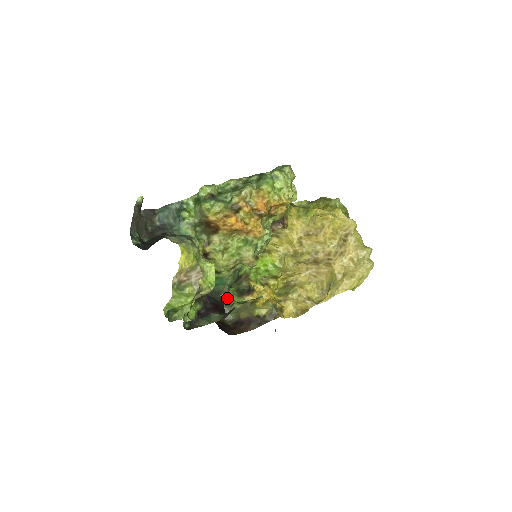
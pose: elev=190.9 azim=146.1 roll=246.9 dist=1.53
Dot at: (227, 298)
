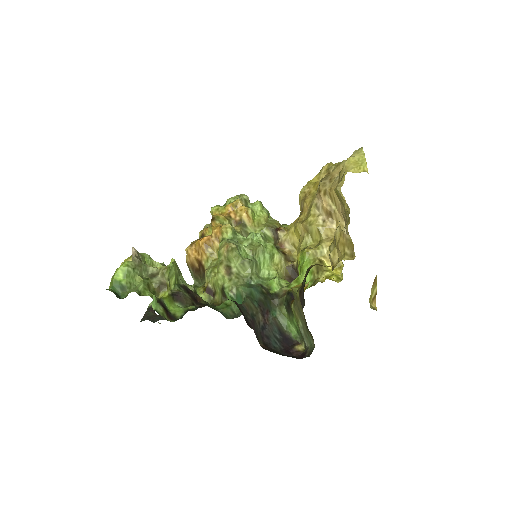
Dot at: (301, 339)
